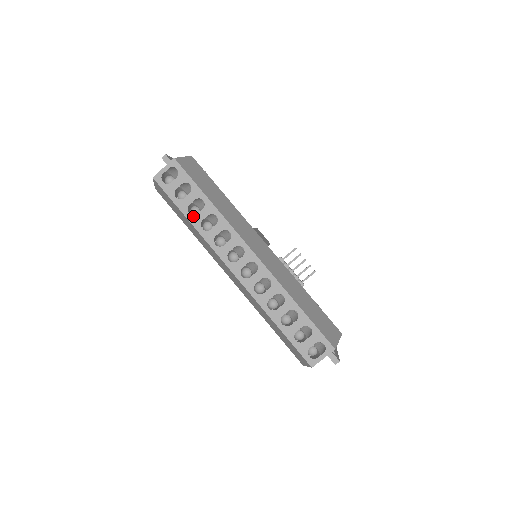
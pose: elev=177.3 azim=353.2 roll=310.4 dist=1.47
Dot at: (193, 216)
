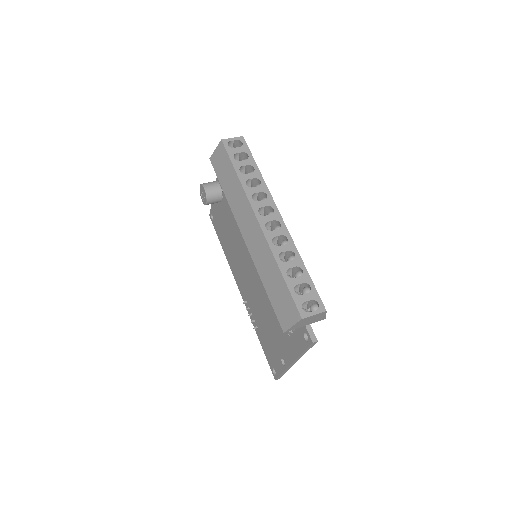
Dot at: (242, 174)
